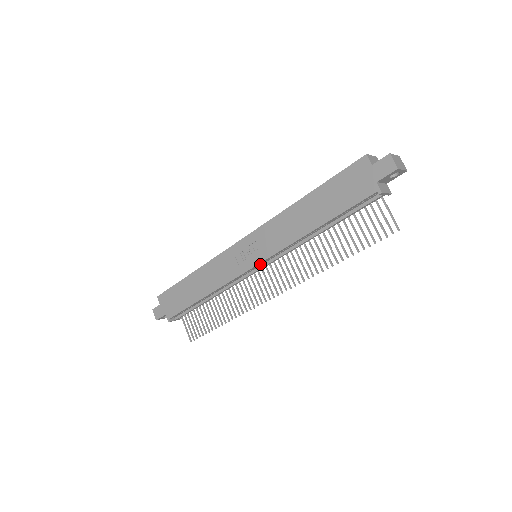
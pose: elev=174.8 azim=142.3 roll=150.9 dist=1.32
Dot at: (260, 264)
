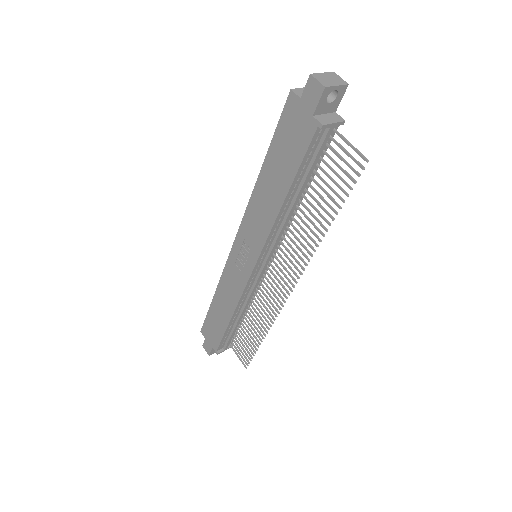
Dot at: (259, 263)
